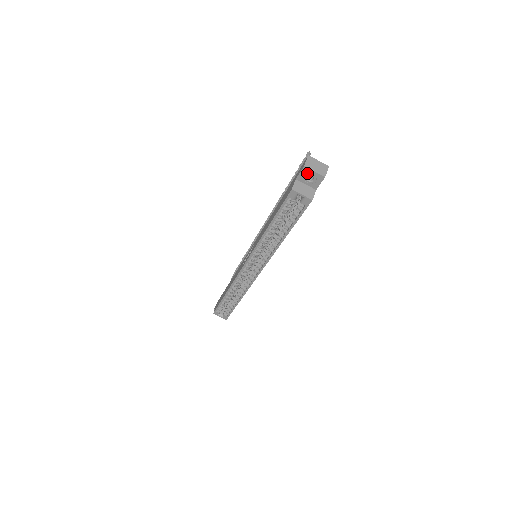
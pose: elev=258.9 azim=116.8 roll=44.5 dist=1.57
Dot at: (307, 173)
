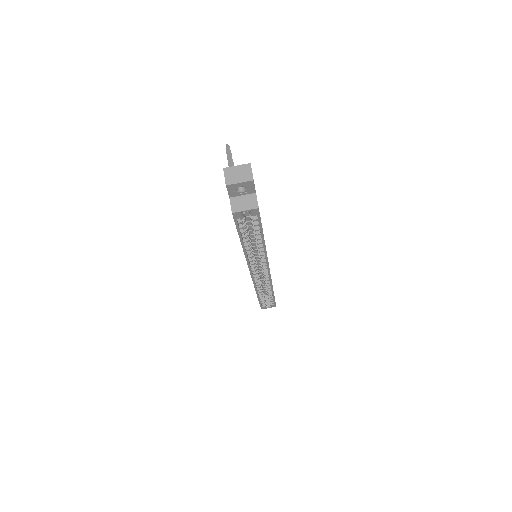
Dot at: (234, 188)
